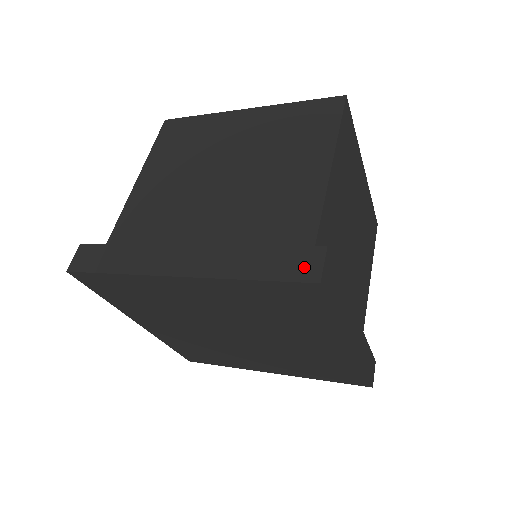
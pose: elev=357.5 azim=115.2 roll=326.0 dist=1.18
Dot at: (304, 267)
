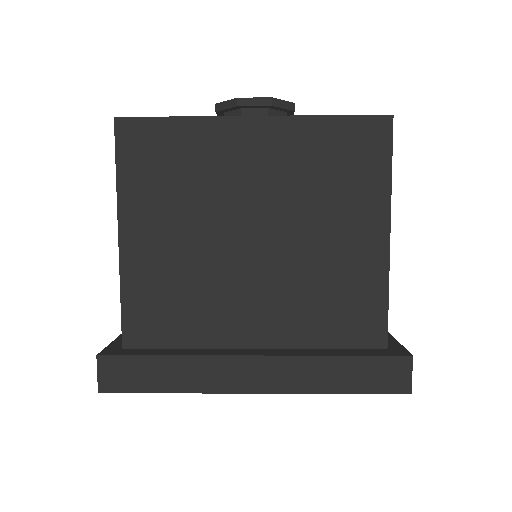
Dot at: (394, 378)
